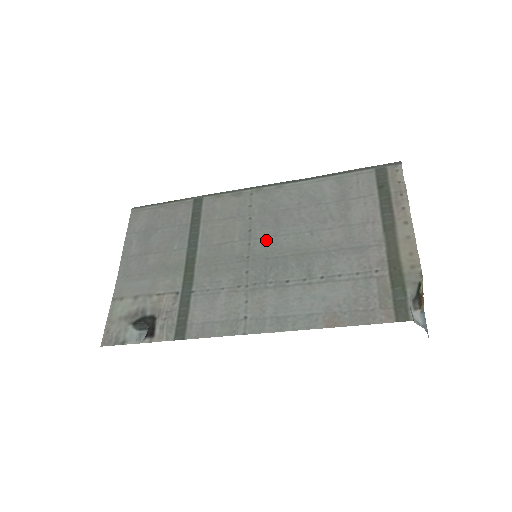
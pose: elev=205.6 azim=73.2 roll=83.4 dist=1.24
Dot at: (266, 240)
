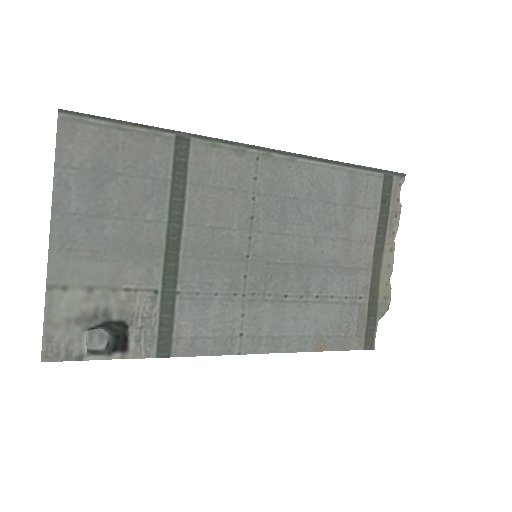
Dot at: (270, 237)
